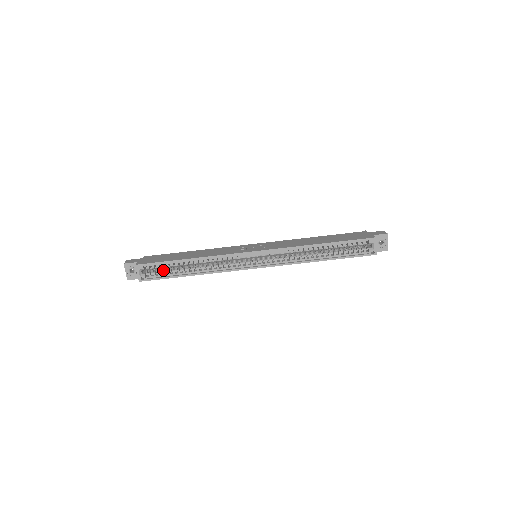
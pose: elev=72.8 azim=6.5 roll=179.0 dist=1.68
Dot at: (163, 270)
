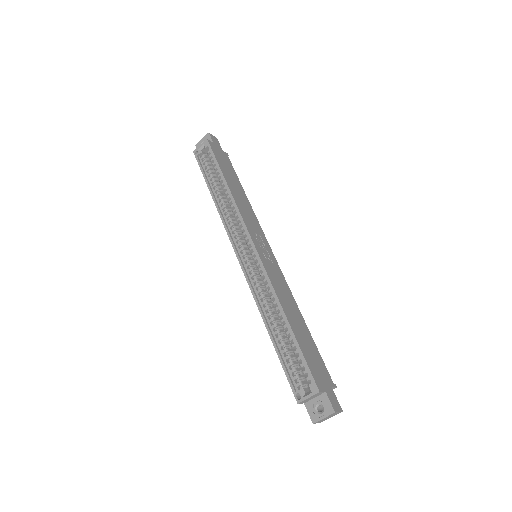
Dot at: (211, 168)
